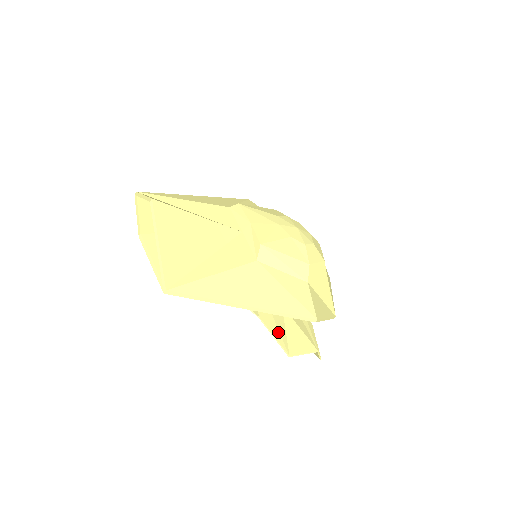
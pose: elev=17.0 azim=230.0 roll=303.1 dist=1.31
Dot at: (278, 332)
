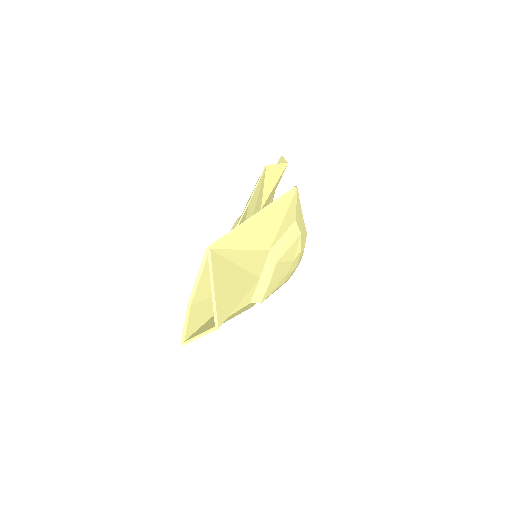
Dot at: occluded
